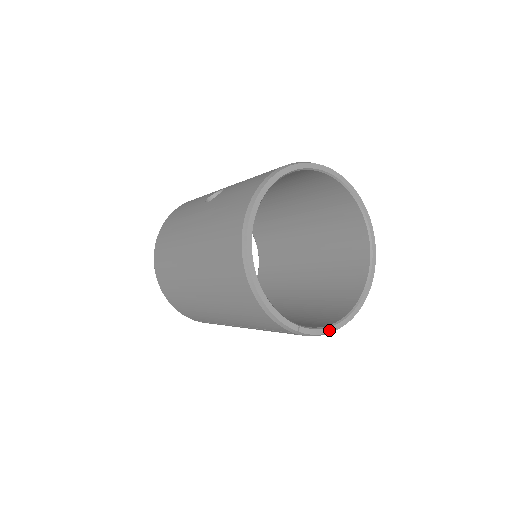
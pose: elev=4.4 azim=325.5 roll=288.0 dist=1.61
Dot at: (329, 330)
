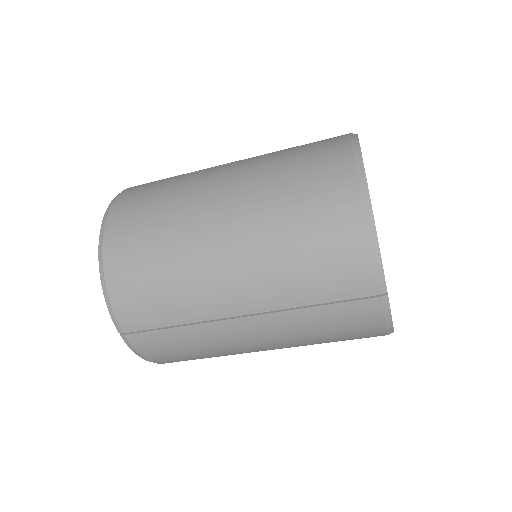
Dot at: occluded
